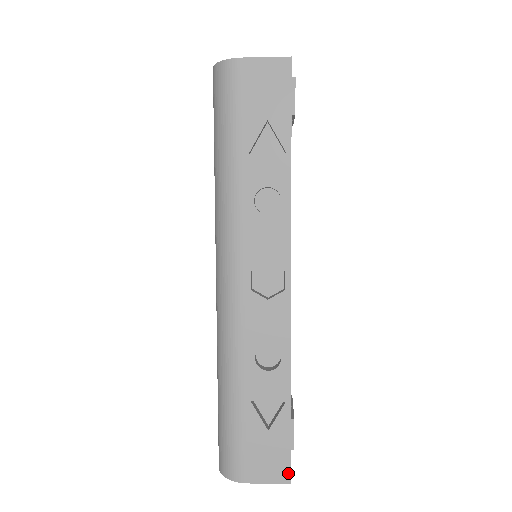
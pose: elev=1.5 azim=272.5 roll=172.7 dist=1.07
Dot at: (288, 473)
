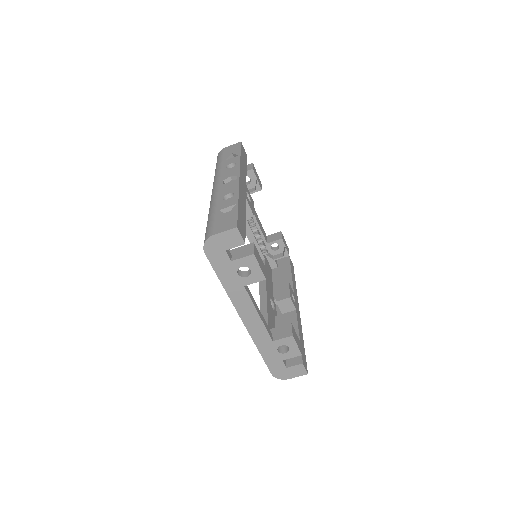
Dot at: (236, 224)
